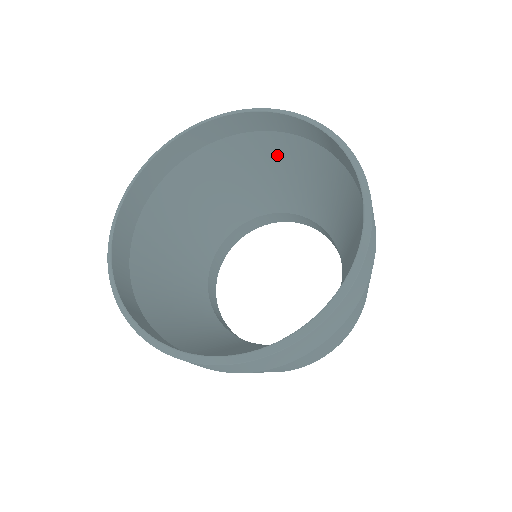
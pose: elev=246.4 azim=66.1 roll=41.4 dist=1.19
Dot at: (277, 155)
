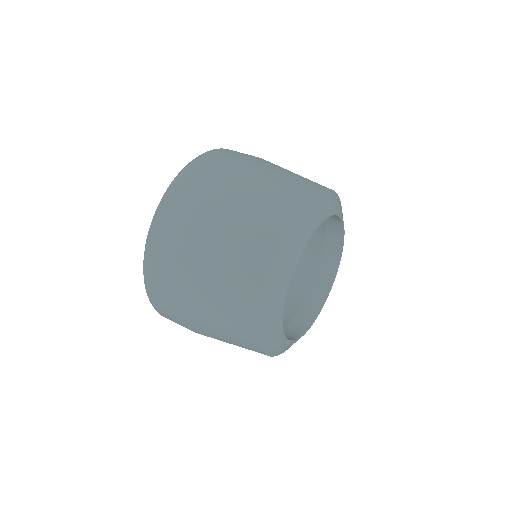
Dot at: occluded
